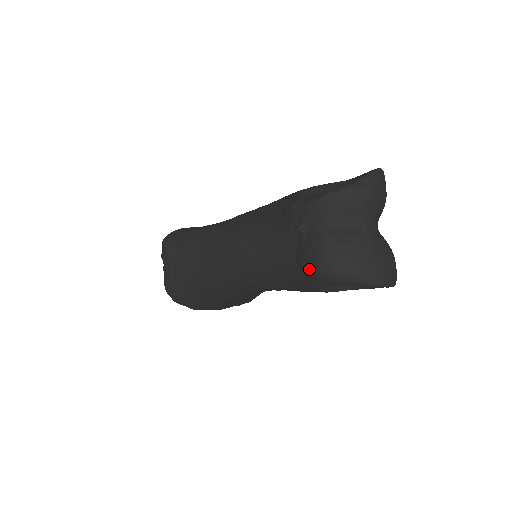
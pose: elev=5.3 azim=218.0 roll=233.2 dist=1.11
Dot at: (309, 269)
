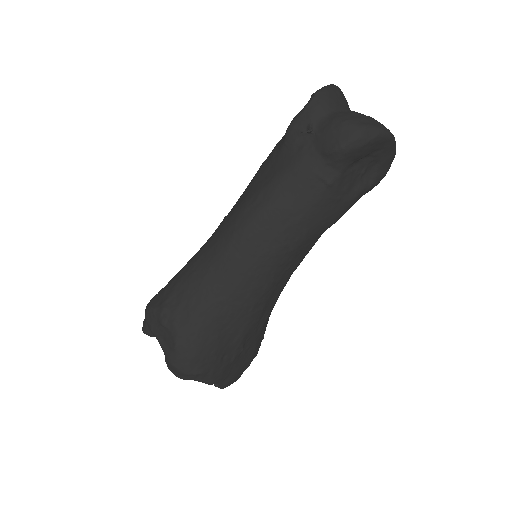
Dot at: (341, 143)
